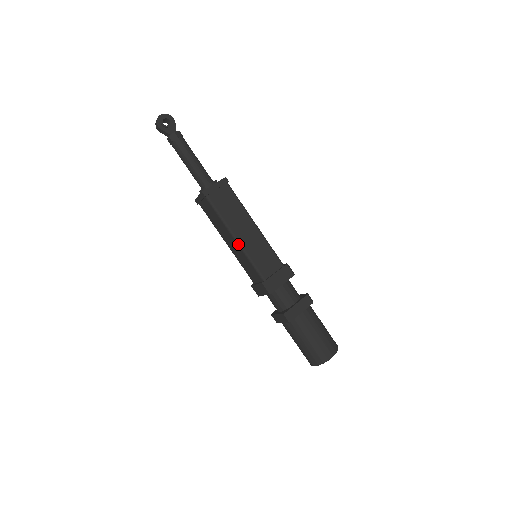
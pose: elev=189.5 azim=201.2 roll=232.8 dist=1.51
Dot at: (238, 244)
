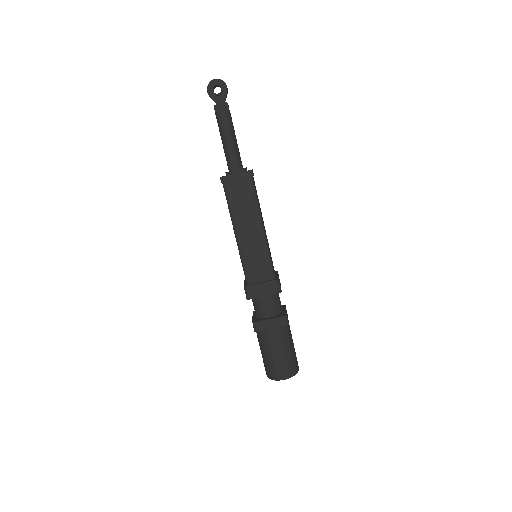
Dot at: (236, 241)
